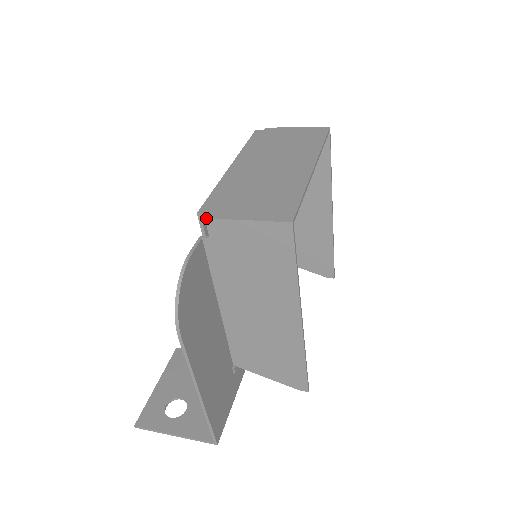
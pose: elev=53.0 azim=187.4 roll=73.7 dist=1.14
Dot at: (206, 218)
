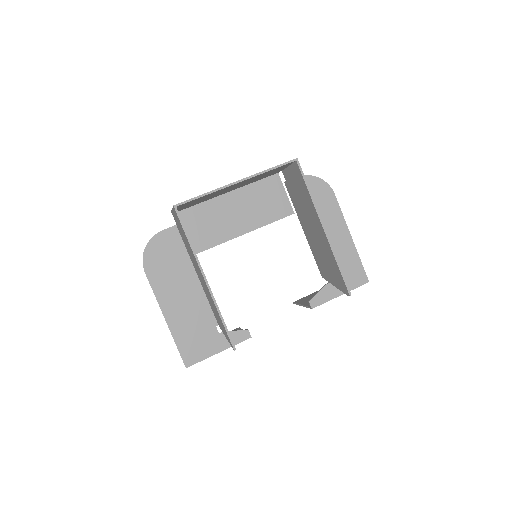
Dot at: (171, 211)
